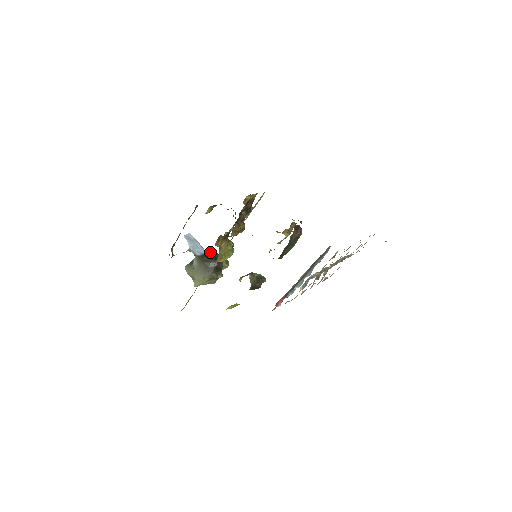
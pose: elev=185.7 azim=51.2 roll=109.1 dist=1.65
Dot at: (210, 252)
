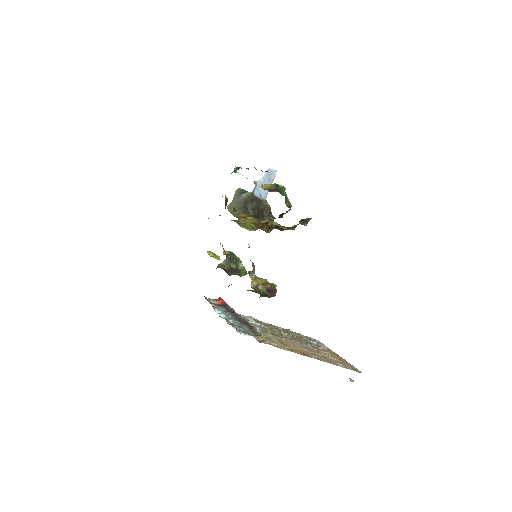
Dot at: (267, 202)
